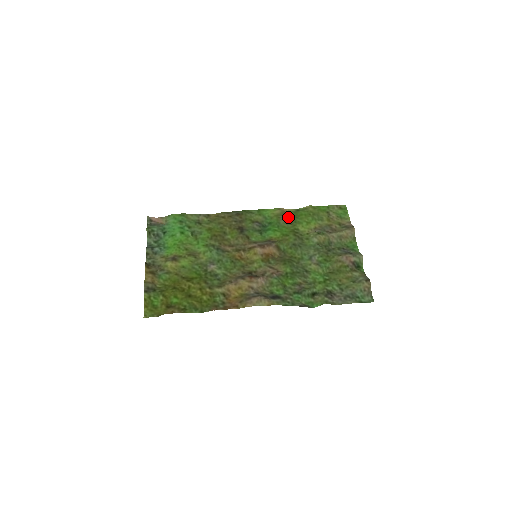
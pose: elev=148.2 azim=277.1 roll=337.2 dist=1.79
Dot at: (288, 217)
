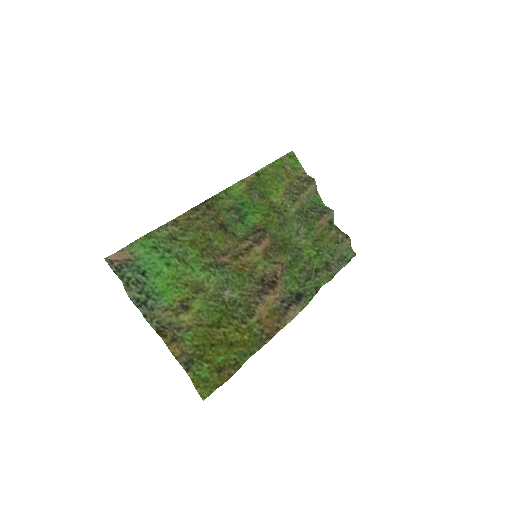
Dot at: (257, 190)
